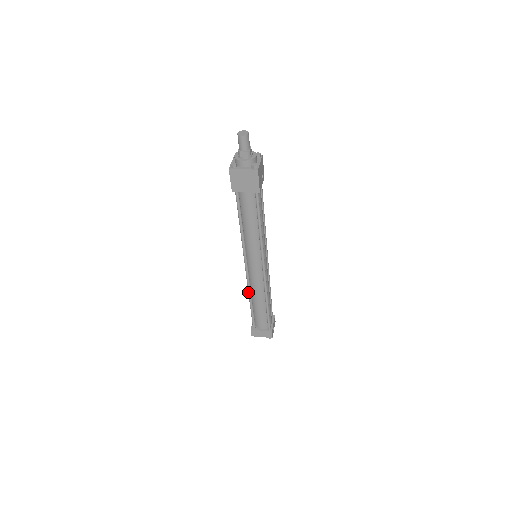
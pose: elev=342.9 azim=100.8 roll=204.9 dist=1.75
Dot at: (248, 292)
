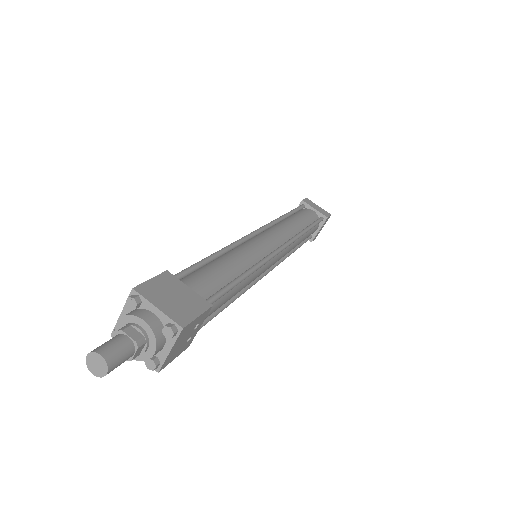
Dot at: occluded
